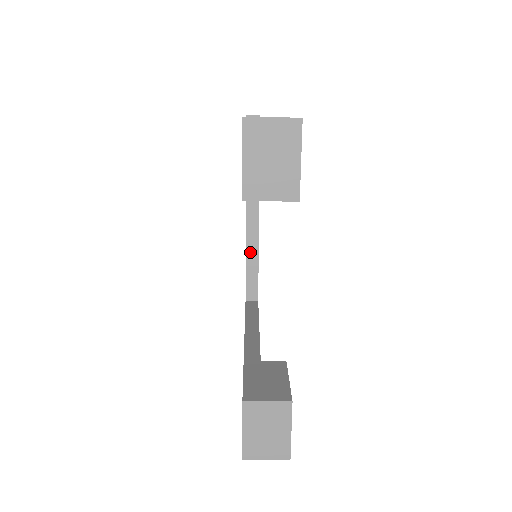
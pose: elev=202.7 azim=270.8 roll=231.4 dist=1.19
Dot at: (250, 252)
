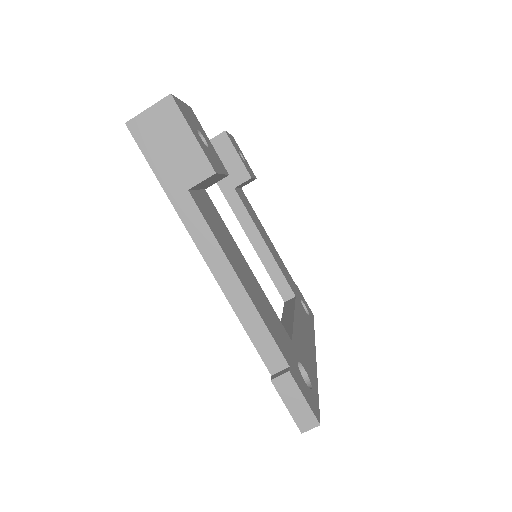
Dot at: (285, 324)
